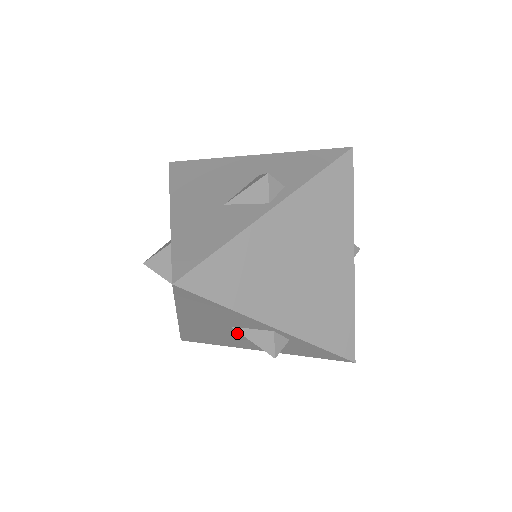
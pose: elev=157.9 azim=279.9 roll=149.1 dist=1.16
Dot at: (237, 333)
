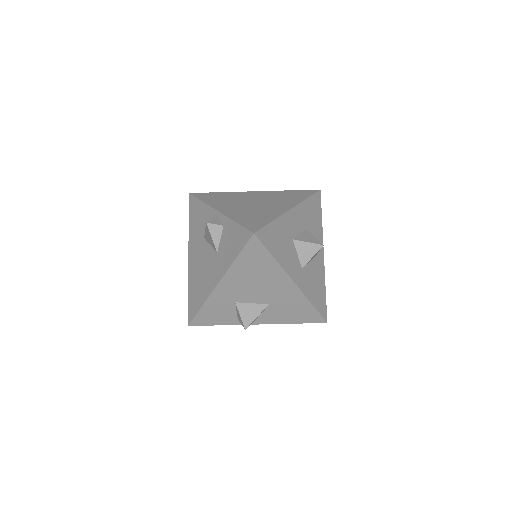
Dot at: (207, 251)
